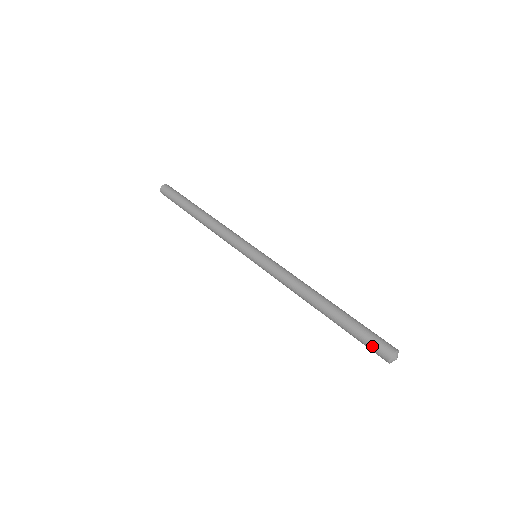
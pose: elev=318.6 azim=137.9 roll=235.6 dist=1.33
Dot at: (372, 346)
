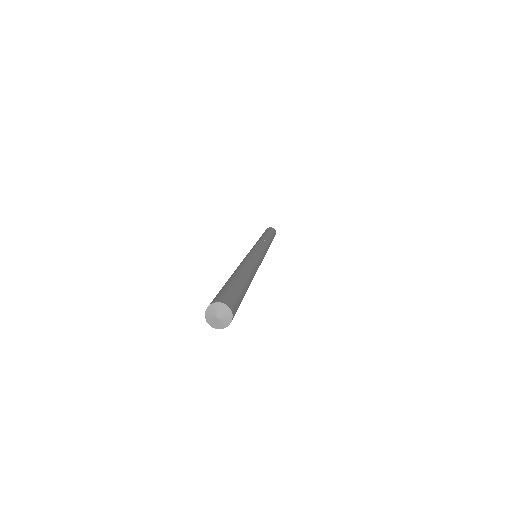
Dot at: (219, 294)
